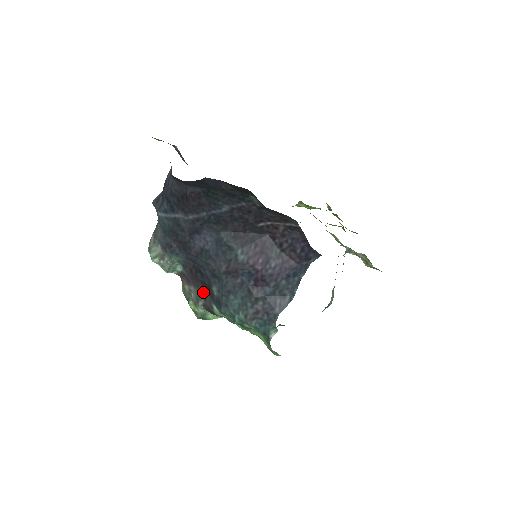
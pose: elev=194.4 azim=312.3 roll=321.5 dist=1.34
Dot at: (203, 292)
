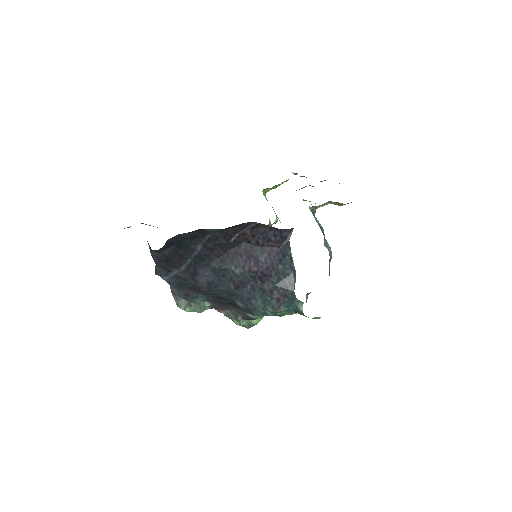
Dot at: (235, 310)
